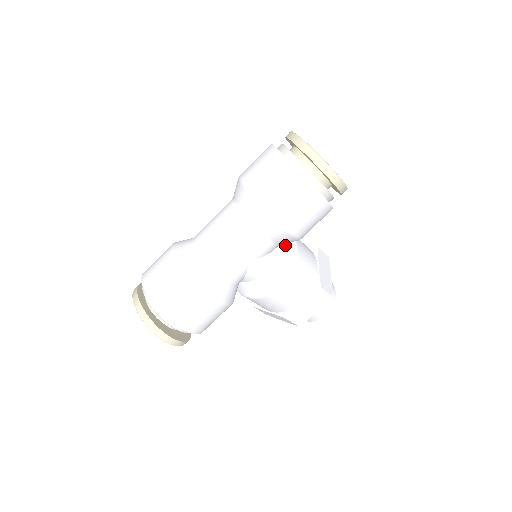
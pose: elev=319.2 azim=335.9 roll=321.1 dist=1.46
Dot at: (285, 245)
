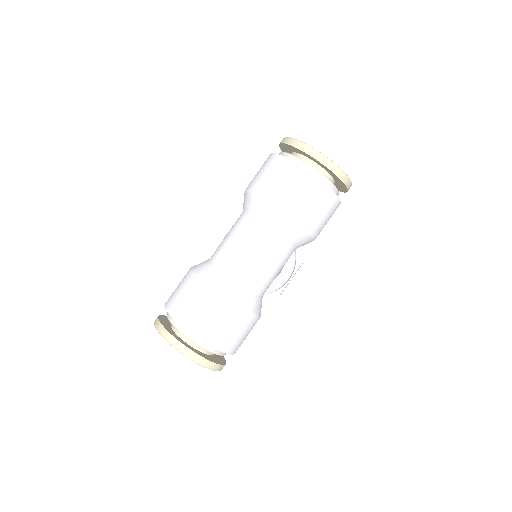
Dot at: occluded
